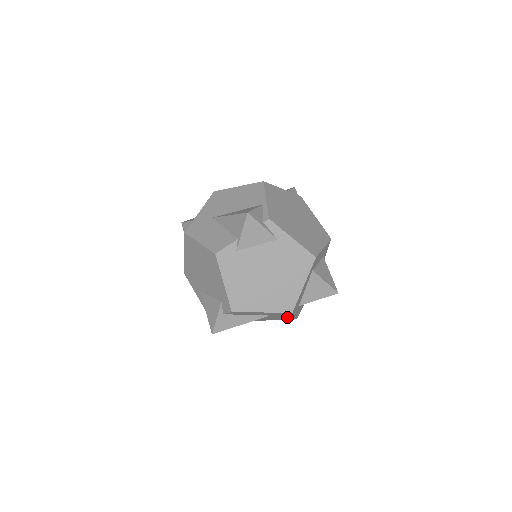
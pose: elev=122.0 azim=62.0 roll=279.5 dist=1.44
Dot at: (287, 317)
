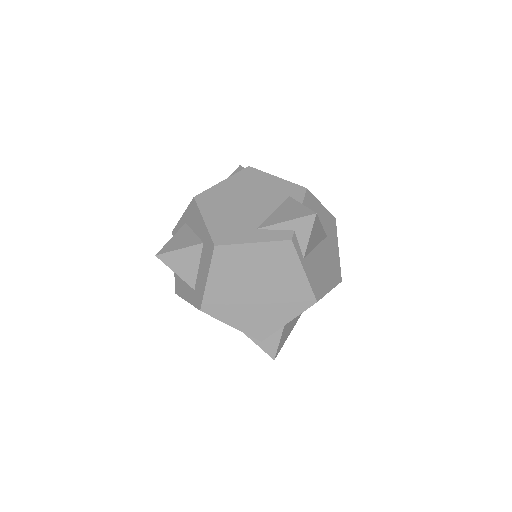
Dot at: (336, 262)
